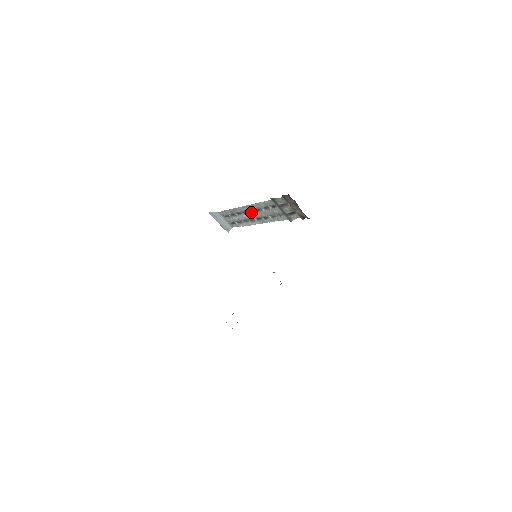
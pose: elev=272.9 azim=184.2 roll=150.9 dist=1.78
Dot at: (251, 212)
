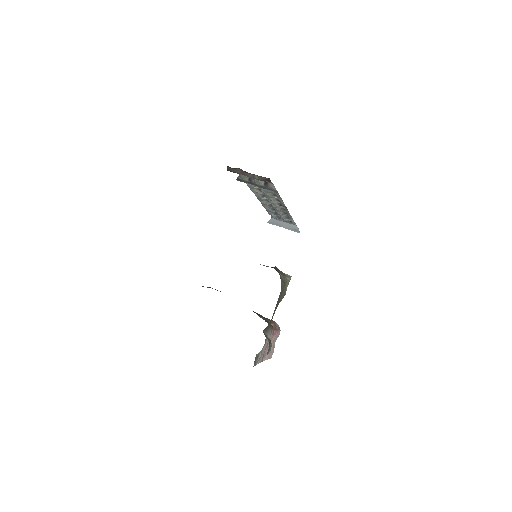
Dot at: (269, 202)
